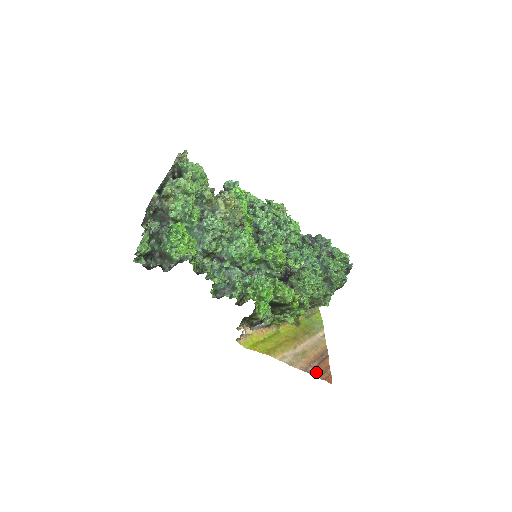
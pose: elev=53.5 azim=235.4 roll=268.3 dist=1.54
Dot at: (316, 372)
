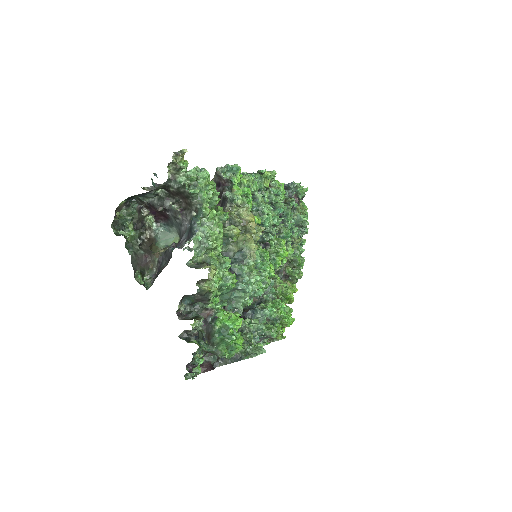
Dot at: occluded
